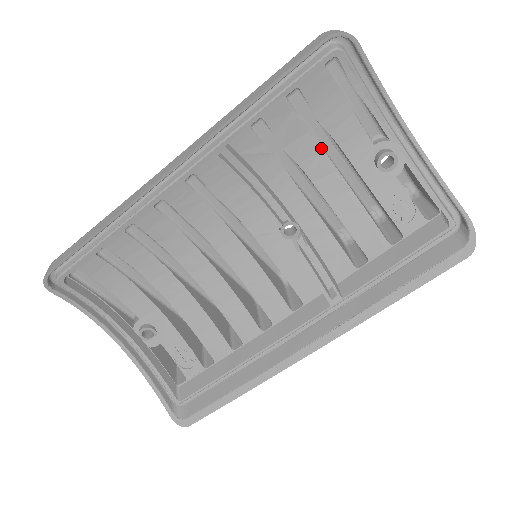
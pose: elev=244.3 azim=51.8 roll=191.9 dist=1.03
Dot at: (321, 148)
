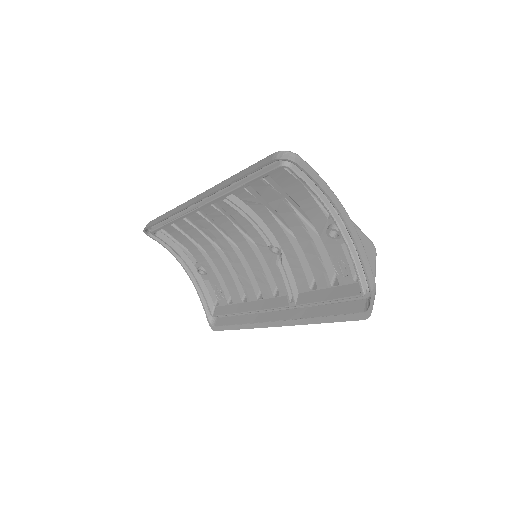
Dot at: (293, 209)
